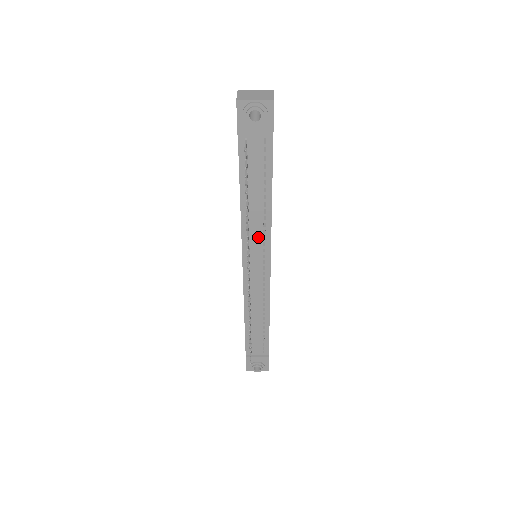
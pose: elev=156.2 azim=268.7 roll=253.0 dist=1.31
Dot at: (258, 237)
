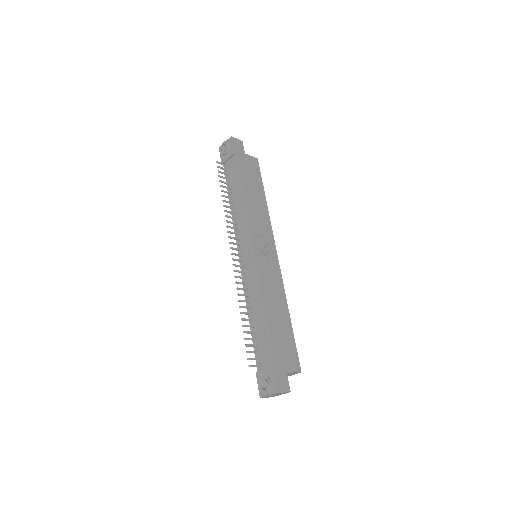
Dot at: (242, 225)
